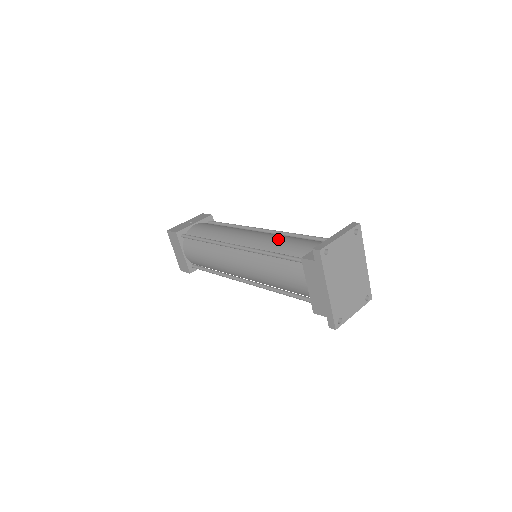
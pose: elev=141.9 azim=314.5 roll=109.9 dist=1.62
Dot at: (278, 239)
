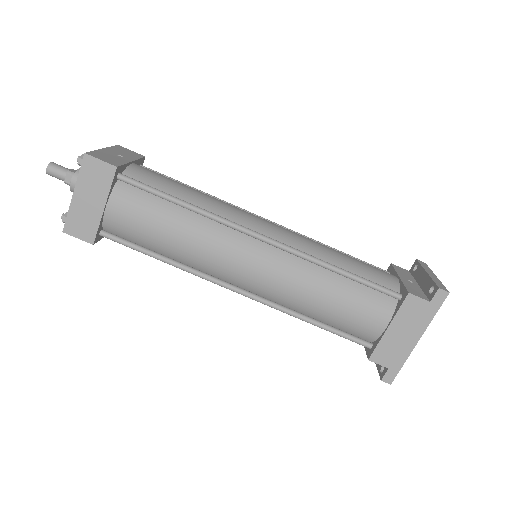
Dot at: (329, 249)
